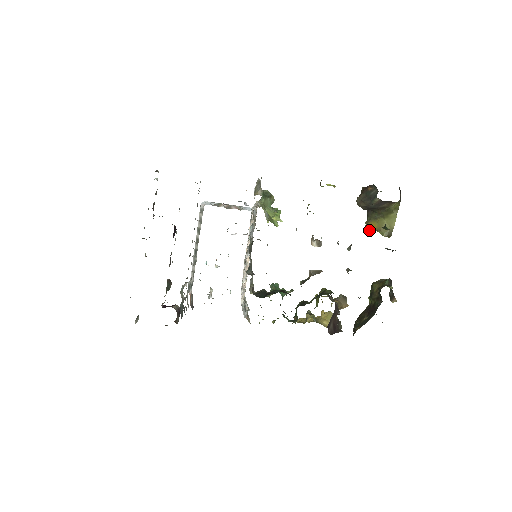
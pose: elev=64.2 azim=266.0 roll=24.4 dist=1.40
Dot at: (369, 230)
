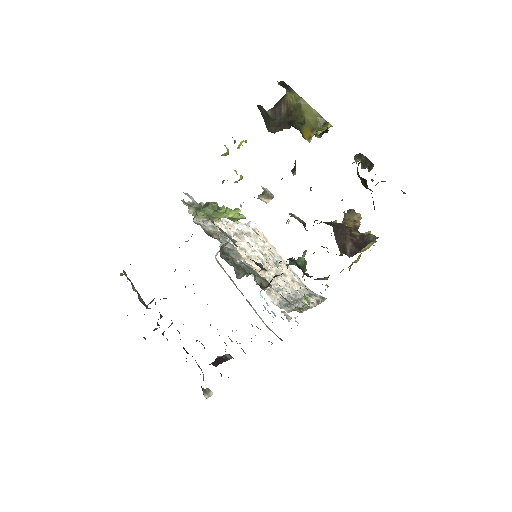
Dot at: (309, 138)
